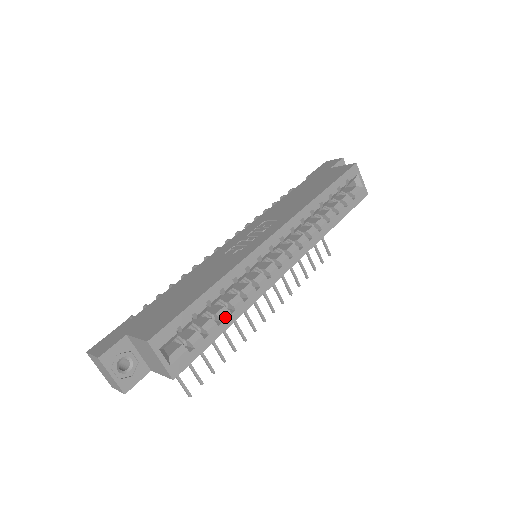
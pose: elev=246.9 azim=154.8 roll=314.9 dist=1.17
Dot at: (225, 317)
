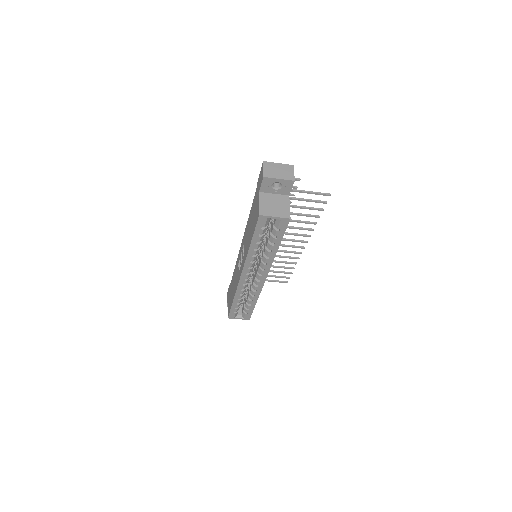
Dot at: (250, 303)
